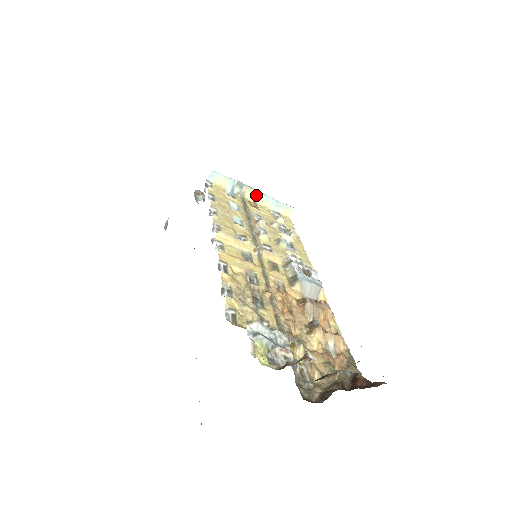
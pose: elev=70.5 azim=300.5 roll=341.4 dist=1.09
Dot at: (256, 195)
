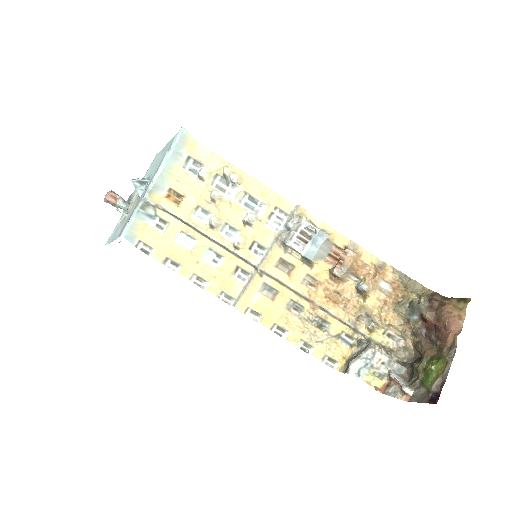
Dot at: (159, 185)
